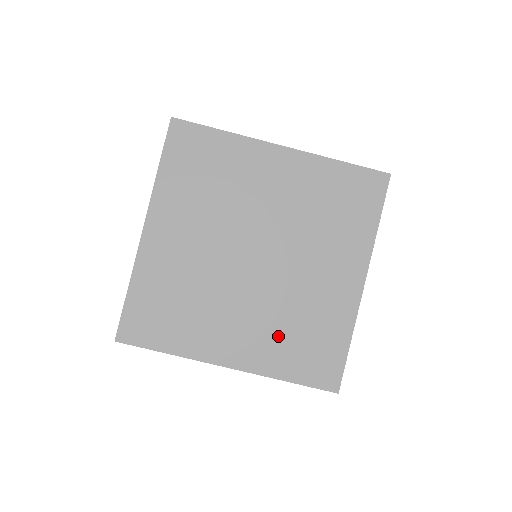
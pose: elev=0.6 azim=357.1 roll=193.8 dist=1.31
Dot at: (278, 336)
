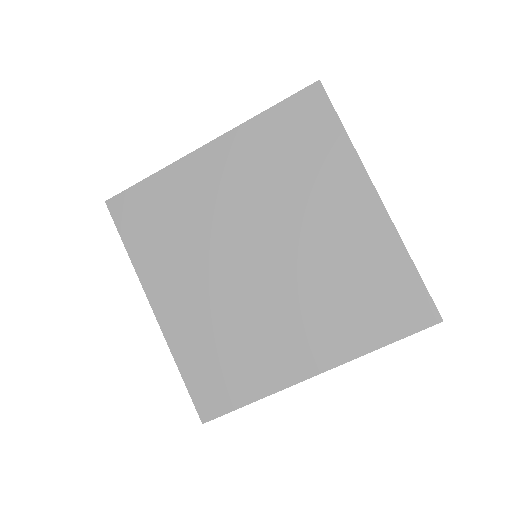
Dot at: (326, 313)
